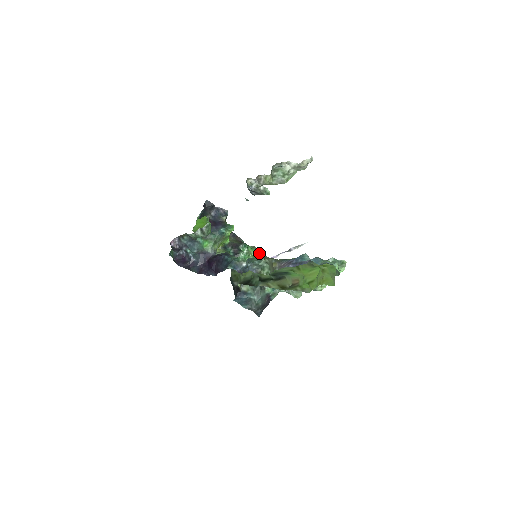
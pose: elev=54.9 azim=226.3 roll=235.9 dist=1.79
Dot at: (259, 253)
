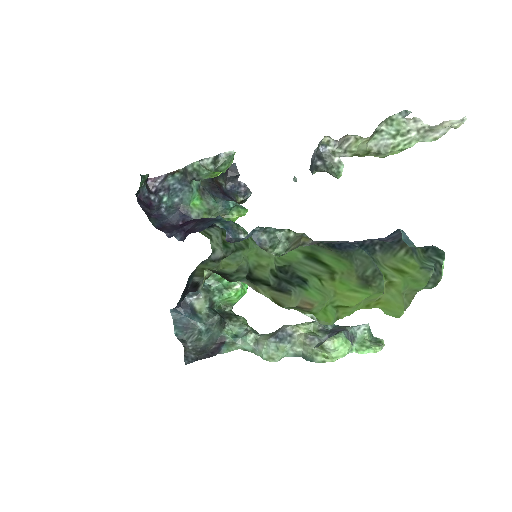
Dot at: occluded
